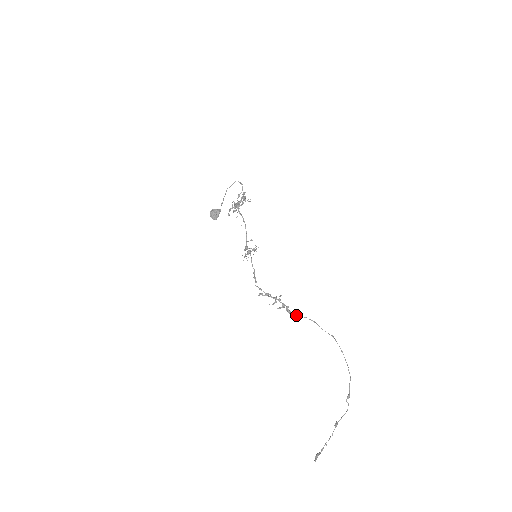
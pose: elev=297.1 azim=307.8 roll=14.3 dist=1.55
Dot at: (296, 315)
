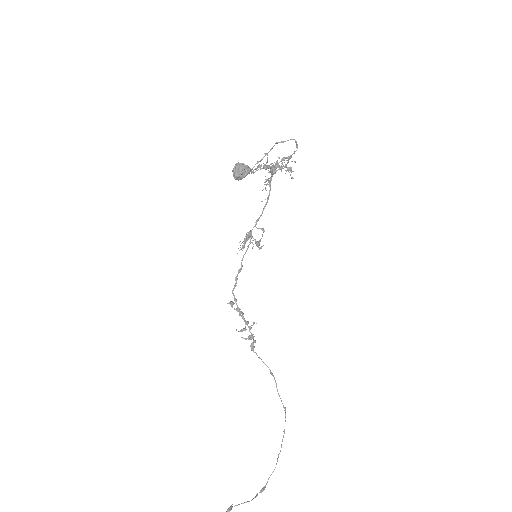
Dot at: (258, 357)
